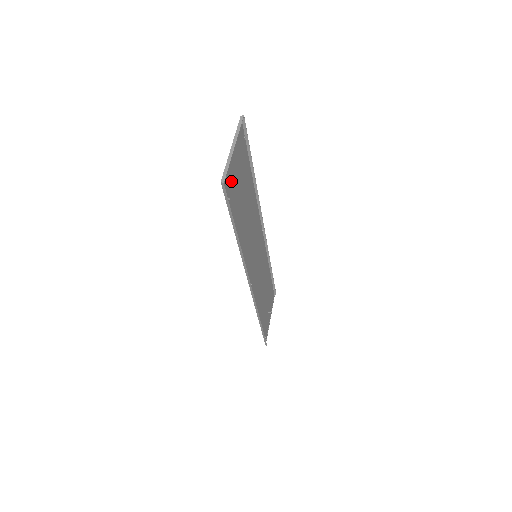
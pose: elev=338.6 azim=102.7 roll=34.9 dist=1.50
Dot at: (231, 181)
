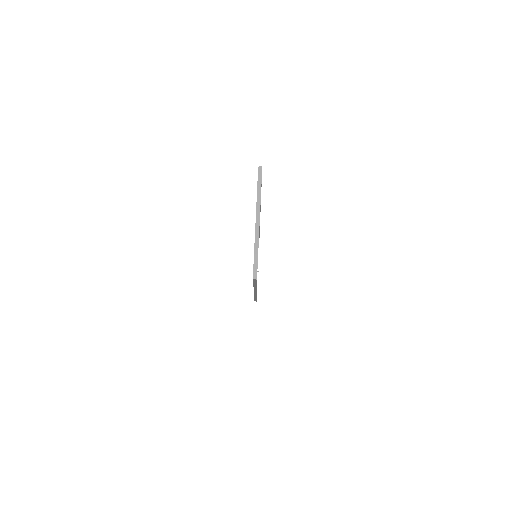
Dot at: occluded
